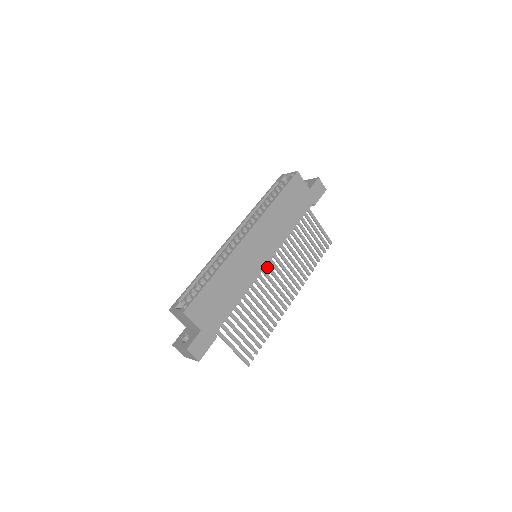
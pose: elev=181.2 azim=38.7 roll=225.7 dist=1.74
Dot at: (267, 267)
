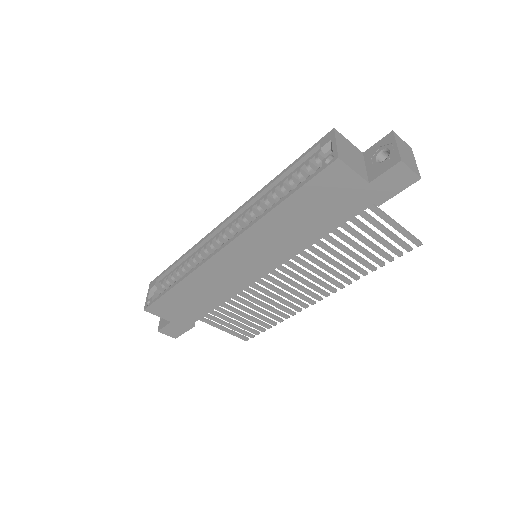
Dot at: (270, 273)
